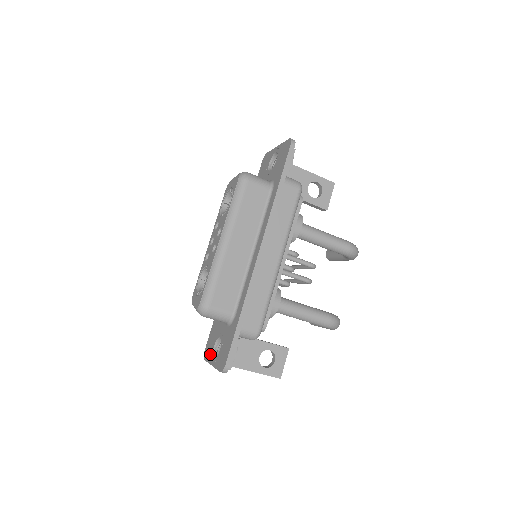
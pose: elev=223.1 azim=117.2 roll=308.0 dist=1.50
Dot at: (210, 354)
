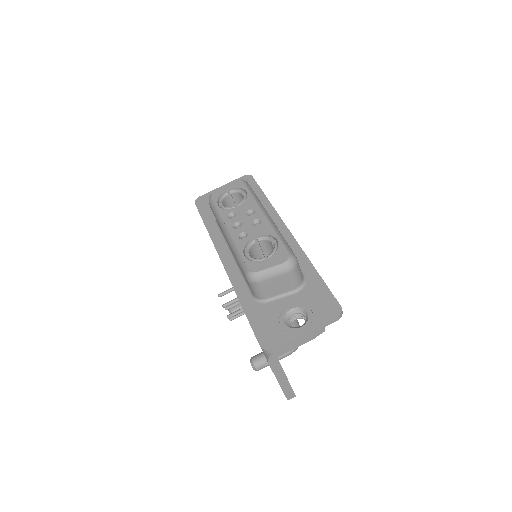
Dot at: (285, 332)
